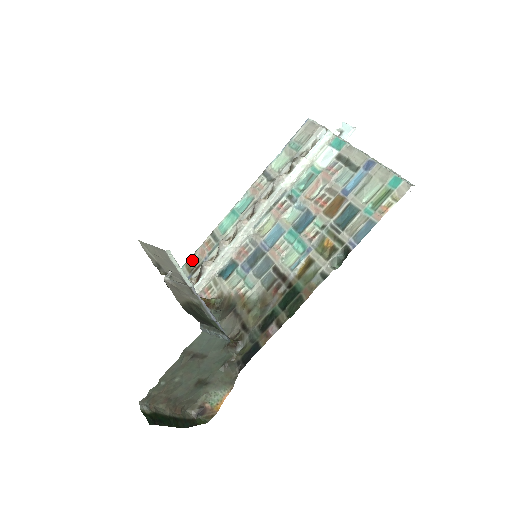
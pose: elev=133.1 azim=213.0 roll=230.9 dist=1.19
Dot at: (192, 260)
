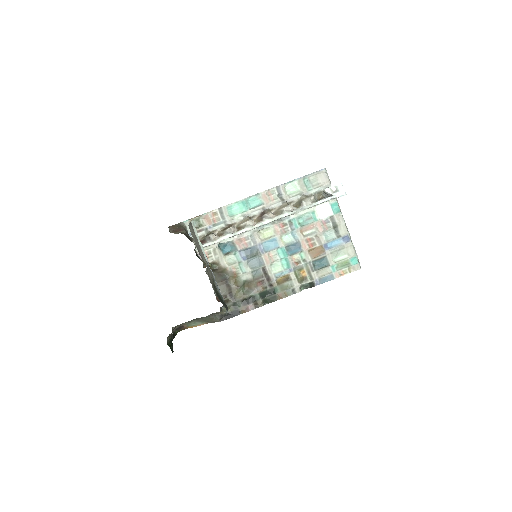
Dot at: (196, 220)
